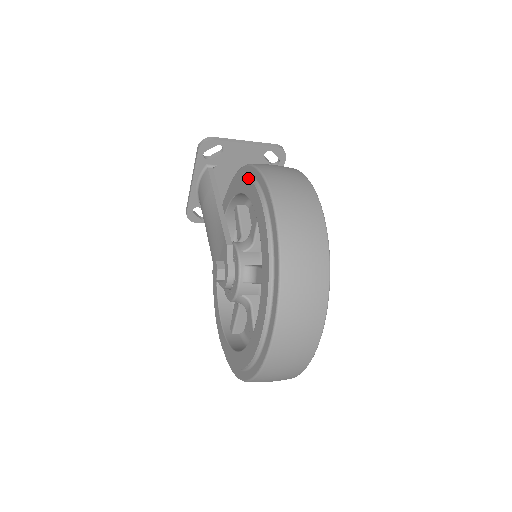
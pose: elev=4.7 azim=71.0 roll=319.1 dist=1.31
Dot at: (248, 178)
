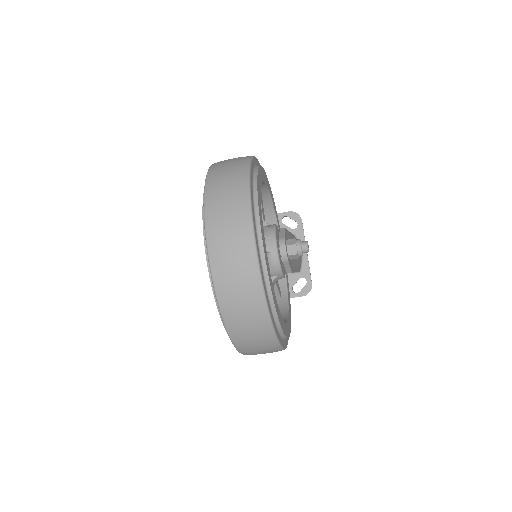
Dot at: occluded
